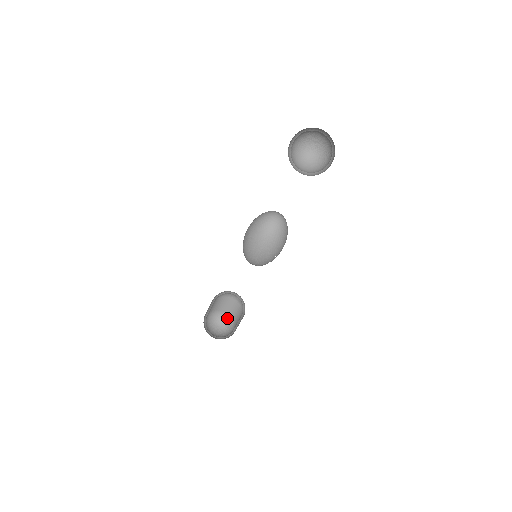
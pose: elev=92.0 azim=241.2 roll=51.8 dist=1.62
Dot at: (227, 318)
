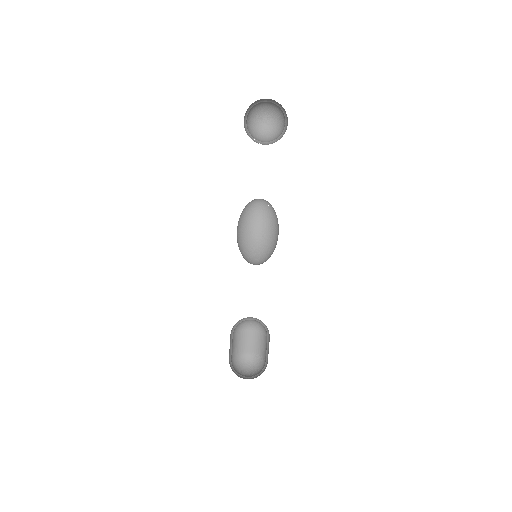
Dot at: (255, 358)
